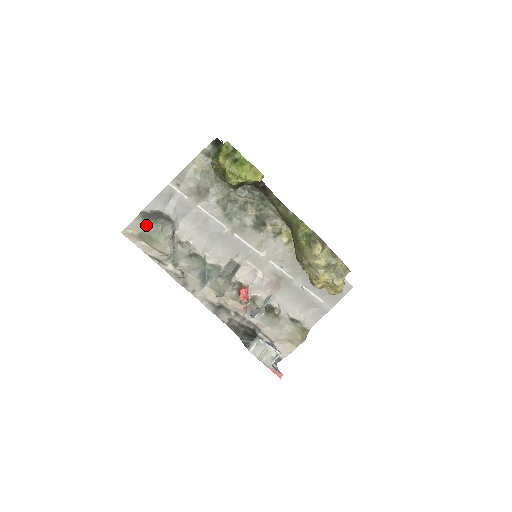
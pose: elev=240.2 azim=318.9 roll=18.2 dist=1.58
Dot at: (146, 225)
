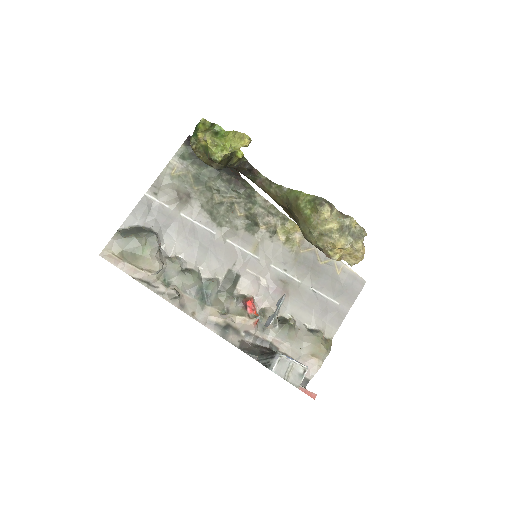
Dot at: (127, 241)
